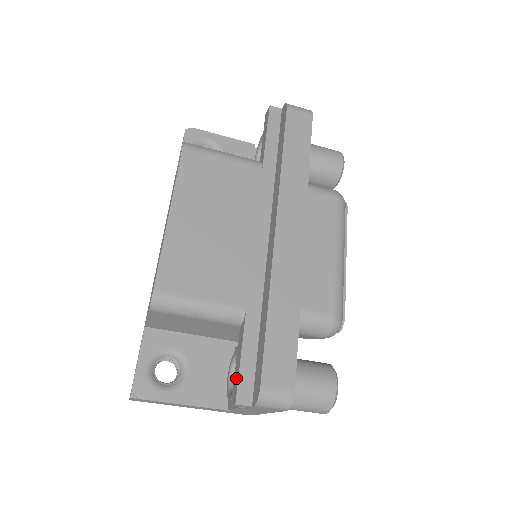
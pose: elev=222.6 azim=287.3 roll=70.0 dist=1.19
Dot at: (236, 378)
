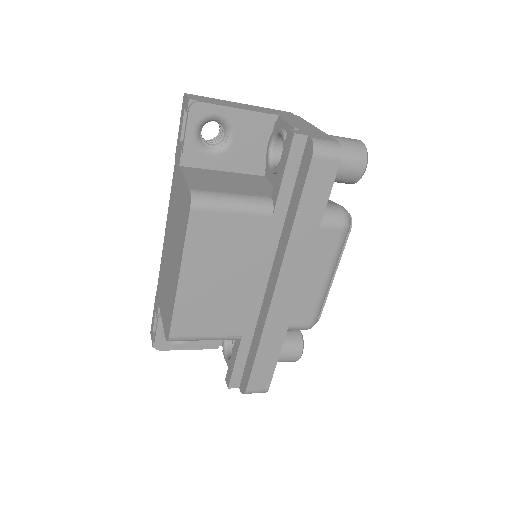
Dot at: (230, 372)
